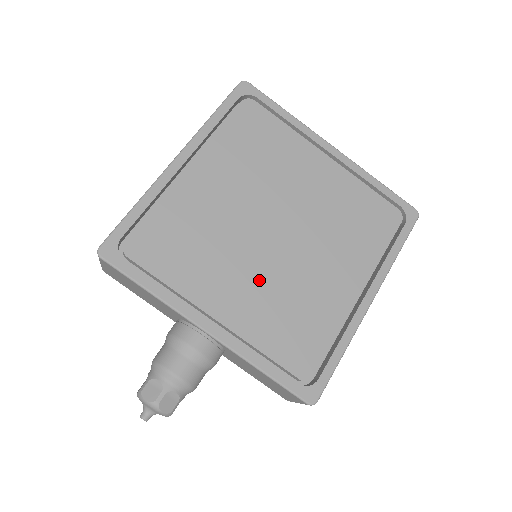
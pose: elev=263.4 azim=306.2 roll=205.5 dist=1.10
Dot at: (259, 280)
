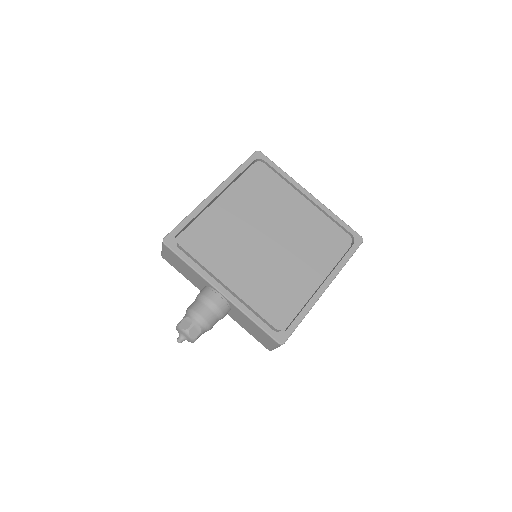
Dot at: (256, 267)
